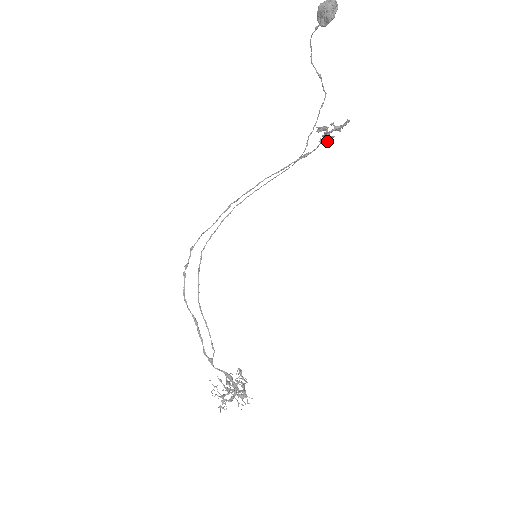
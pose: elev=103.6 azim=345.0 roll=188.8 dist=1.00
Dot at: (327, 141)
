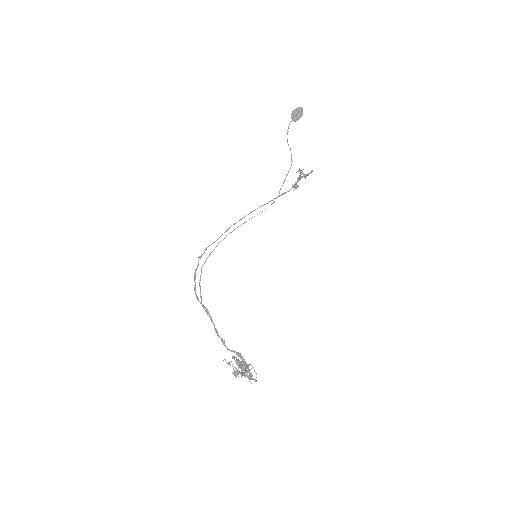
Dot at: (297, 186)
